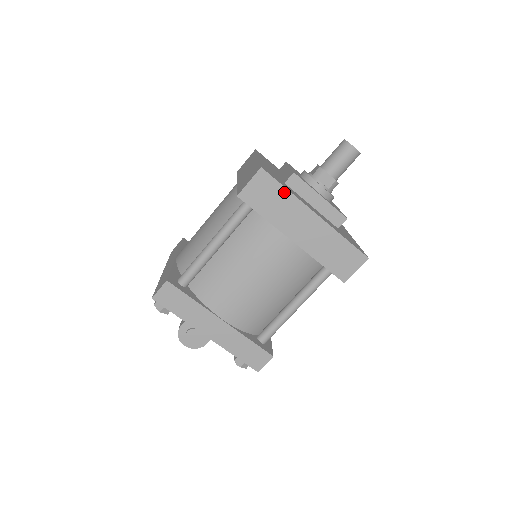
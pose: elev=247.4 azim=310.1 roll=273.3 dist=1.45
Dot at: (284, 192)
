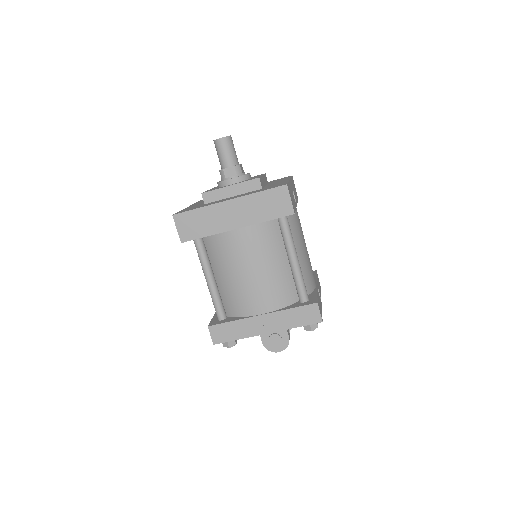
Dot at: (198, 212)
